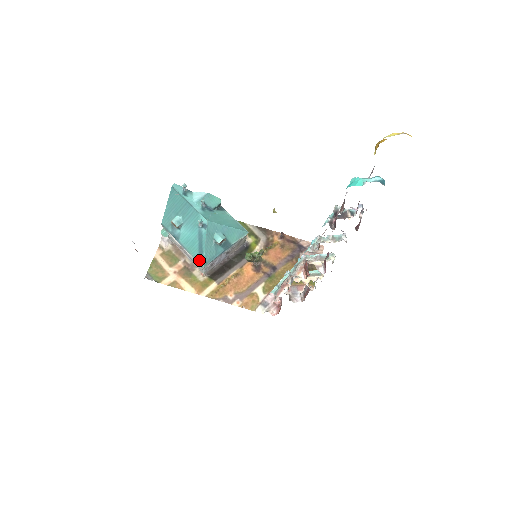
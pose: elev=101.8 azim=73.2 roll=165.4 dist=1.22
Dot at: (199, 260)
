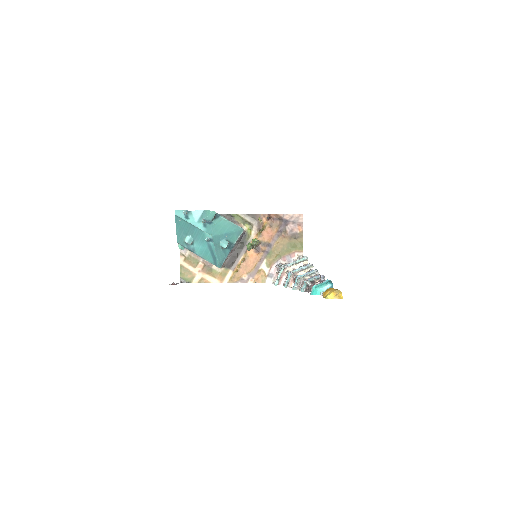
Dot at: (215, 264)
